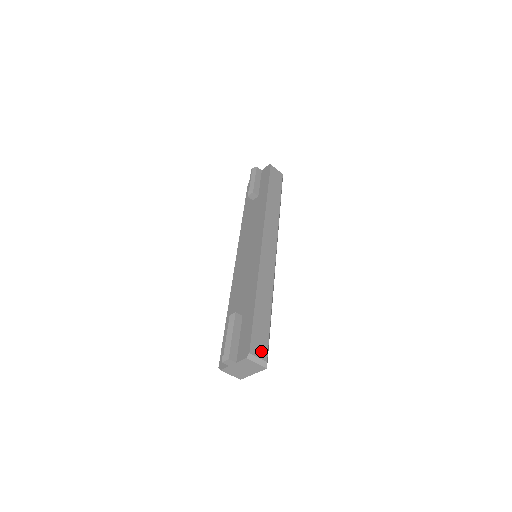
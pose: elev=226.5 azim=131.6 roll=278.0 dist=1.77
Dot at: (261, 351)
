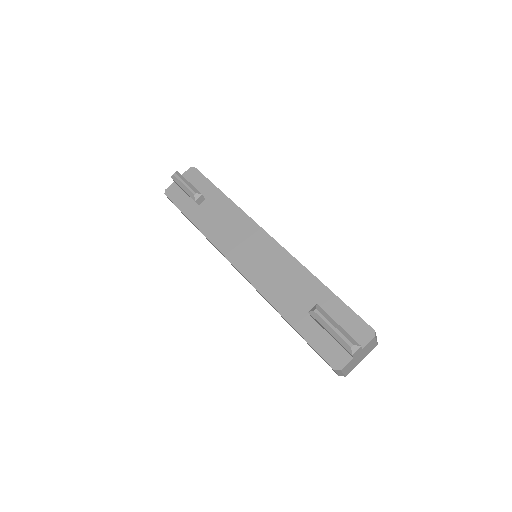
Dot at: occluded
